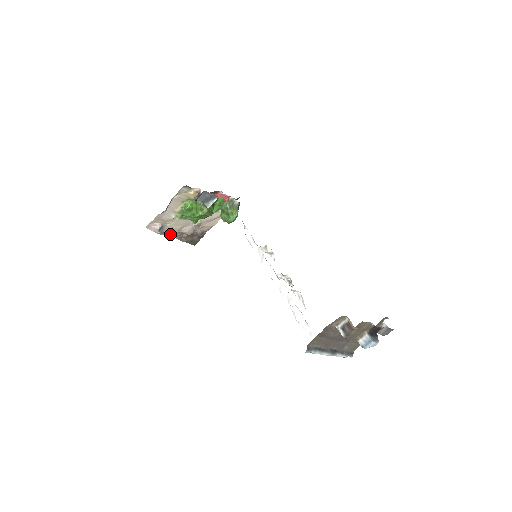
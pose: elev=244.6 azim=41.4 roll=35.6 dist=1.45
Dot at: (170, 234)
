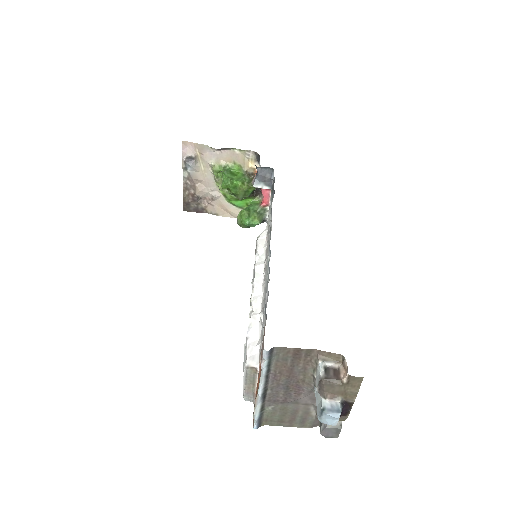
Dot at: (186, 174)
